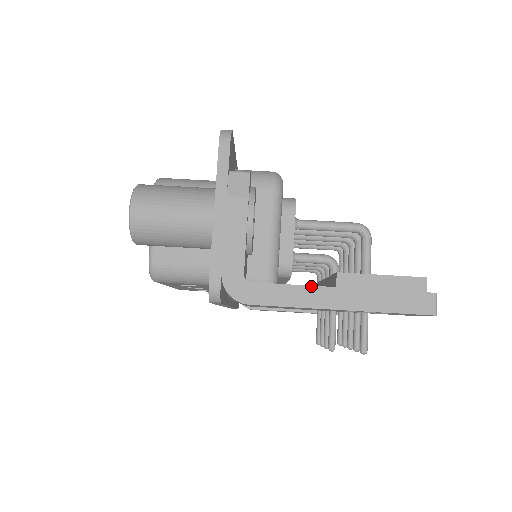
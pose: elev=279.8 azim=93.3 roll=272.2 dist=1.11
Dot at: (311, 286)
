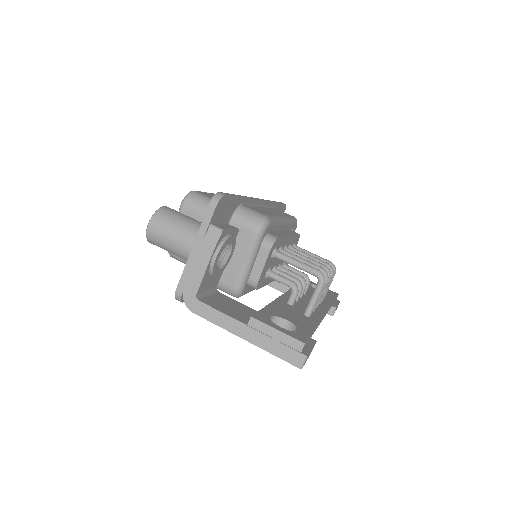
Dot at: (232, 318)
